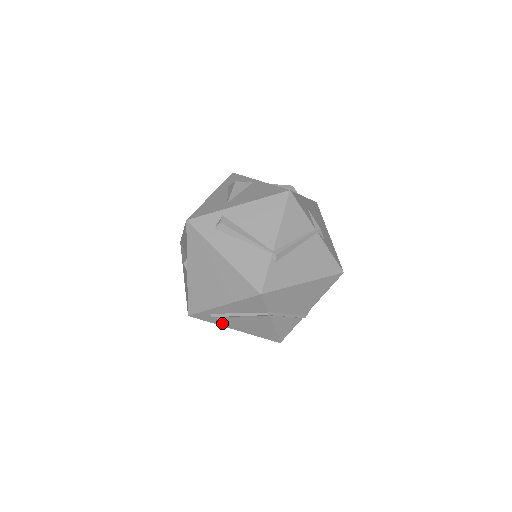
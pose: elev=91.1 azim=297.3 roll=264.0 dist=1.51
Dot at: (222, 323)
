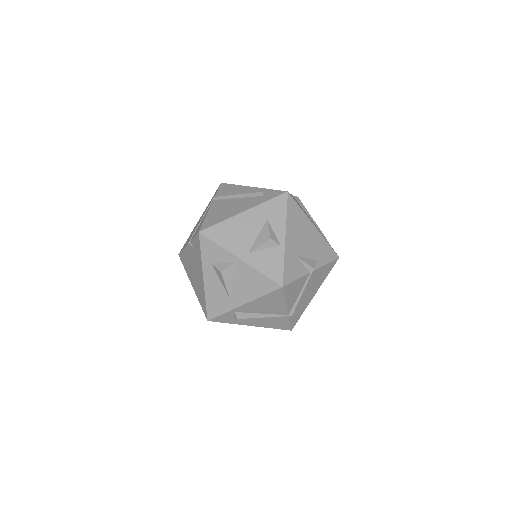
Dot at: occluded
